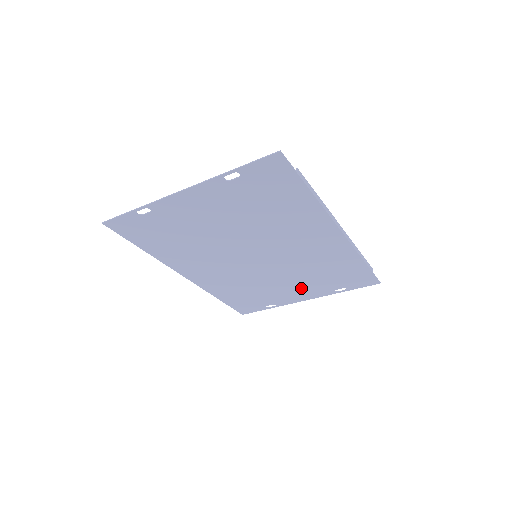
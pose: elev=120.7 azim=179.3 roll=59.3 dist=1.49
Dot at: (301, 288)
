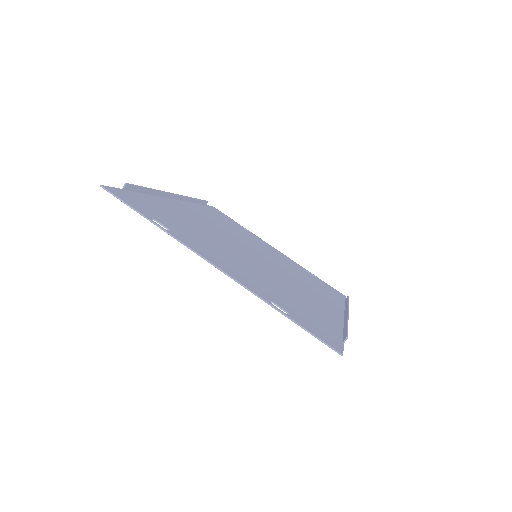
Dot at: (279, 256)
